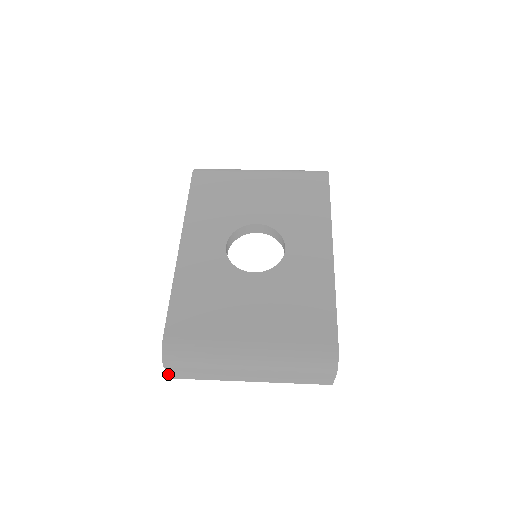
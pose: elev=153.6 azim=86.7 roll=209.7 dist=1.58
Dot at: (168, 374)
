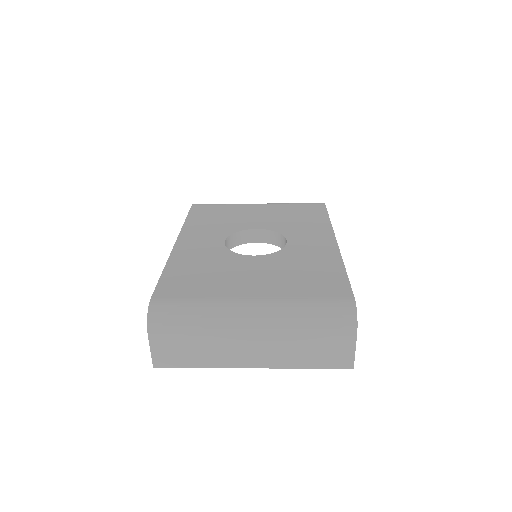
Dot at: (151, 356)
